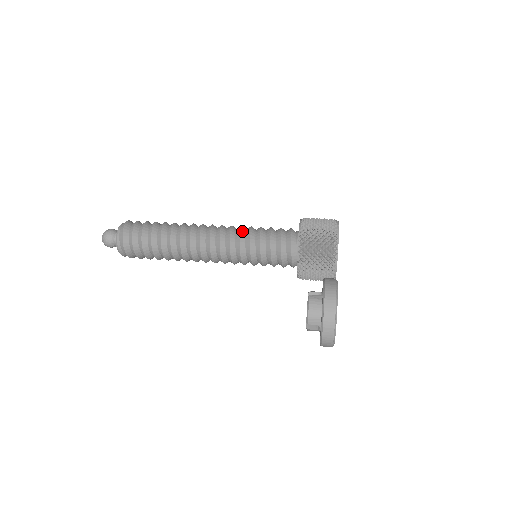
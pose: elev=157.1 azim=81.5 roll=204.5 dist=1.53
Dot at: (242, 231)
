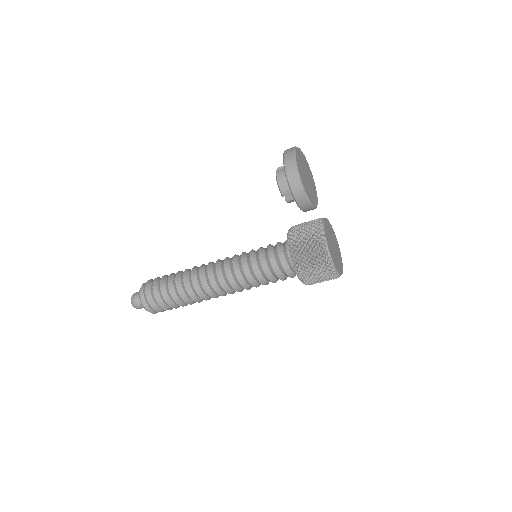
Dot at: occluded
